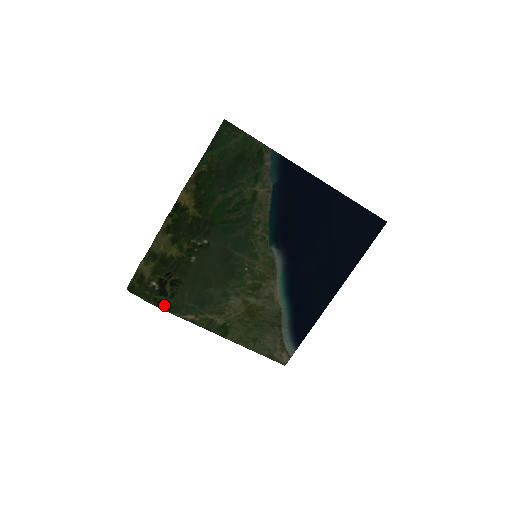
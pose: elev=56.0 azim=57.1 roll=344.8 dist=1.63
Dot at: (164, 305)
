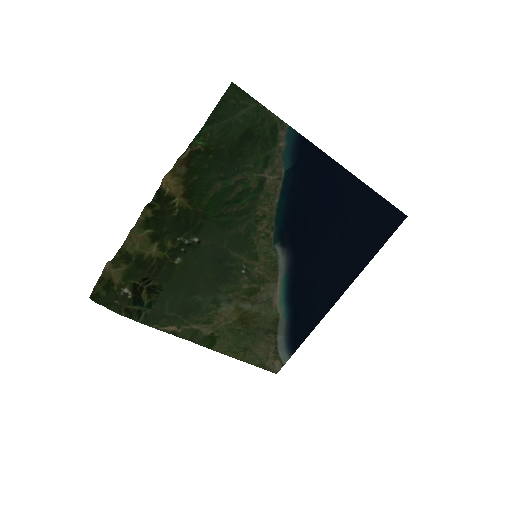
Dot at: (139, 316)
